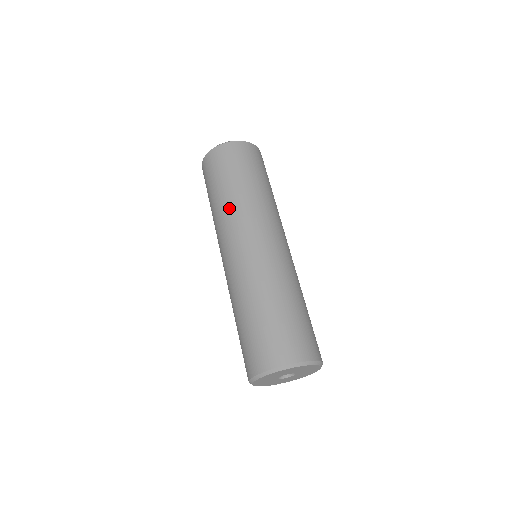
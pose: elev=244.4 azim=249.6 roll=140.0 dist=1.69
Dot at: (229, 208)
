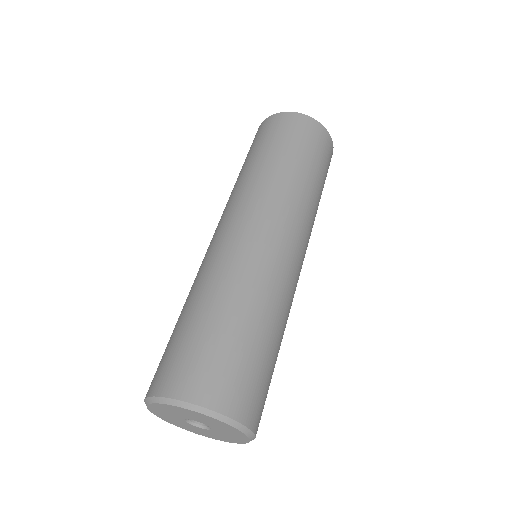
Dot at: (264, 180)
